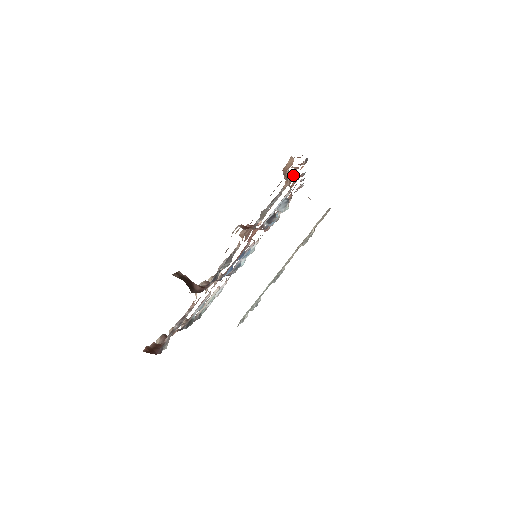
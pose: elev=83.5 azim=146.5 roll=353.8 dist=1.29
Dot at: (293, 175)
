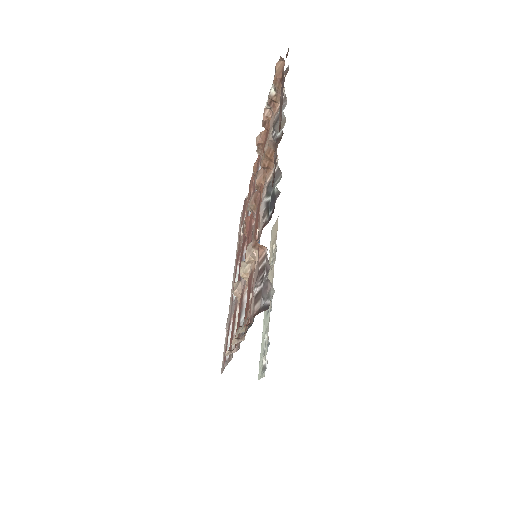
Dot at: (263, 131)
